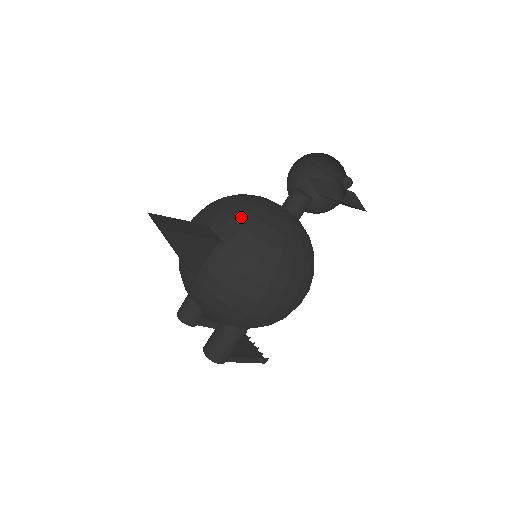
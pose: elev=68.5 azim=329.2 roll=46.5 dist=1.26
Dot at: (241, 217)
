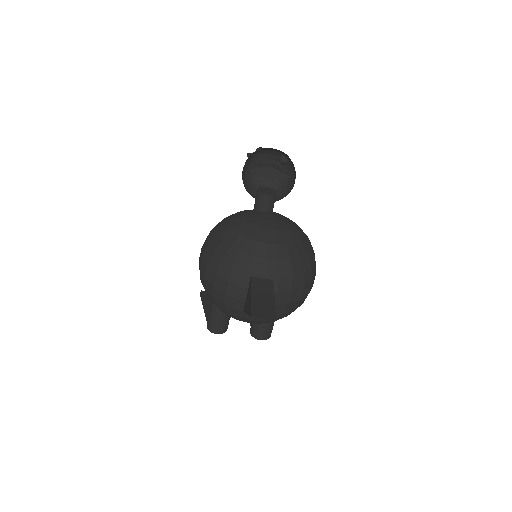
Dot at: (270, 253)
